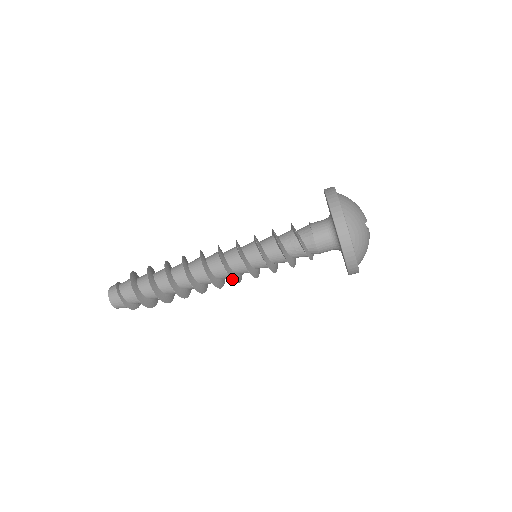
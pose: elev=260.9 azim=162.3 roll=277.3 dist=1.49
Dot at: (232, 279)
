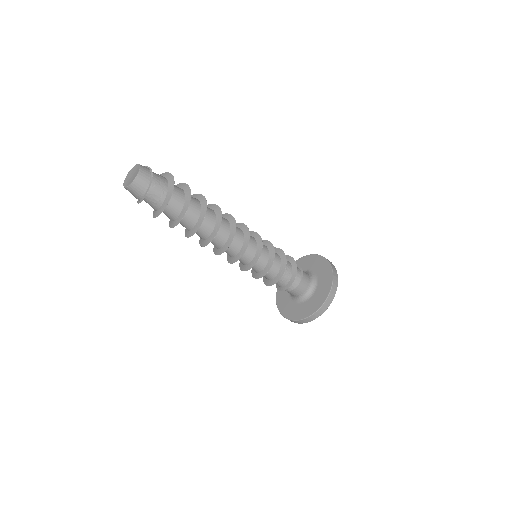
Dot at: occluded
